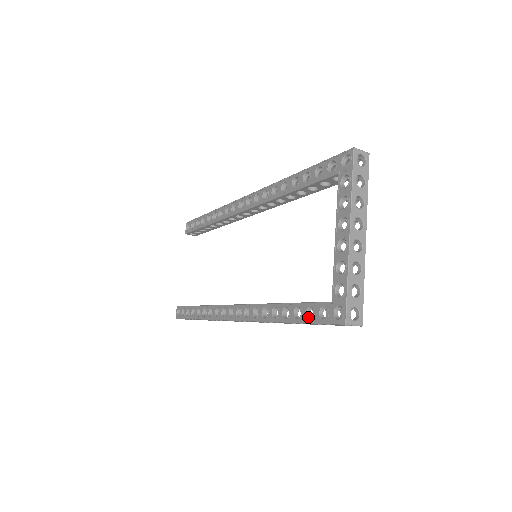
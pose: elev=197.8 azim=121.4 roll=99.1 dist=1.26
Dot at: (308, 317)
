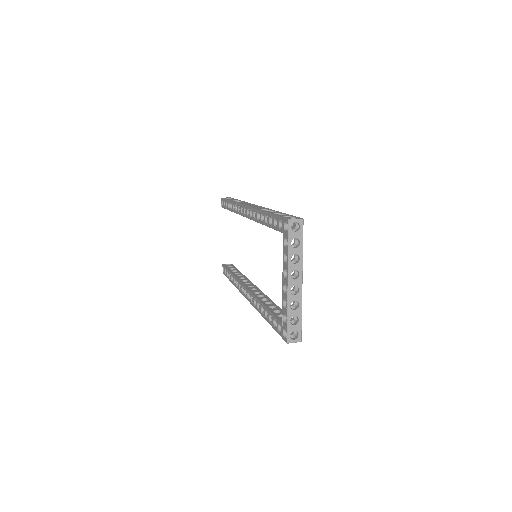
Dot at: (275, 325)
